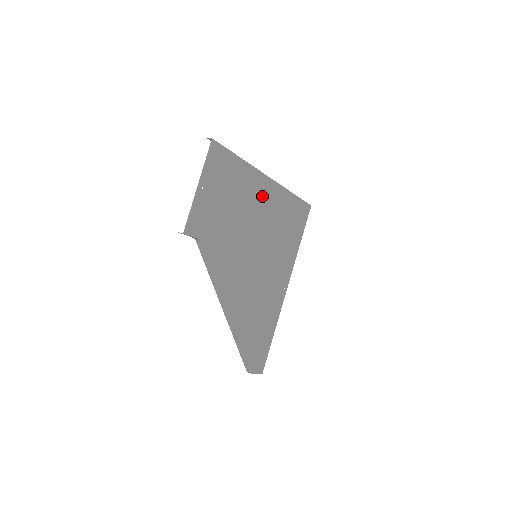
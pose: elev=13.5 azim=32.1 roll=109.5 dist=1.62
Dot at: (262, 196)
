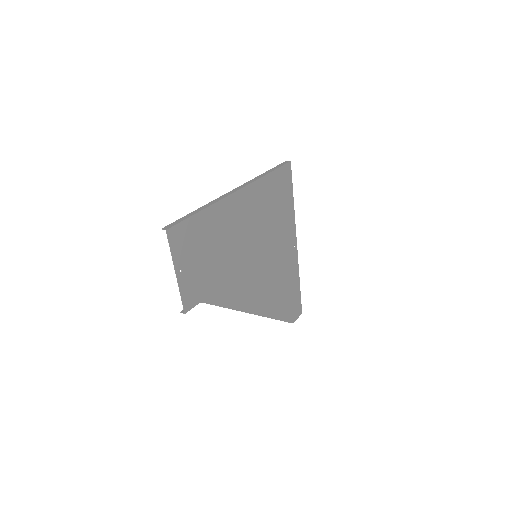
Dot at: (238, 212)
